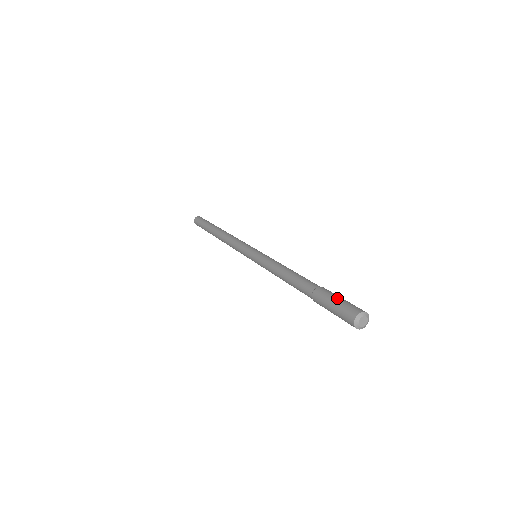
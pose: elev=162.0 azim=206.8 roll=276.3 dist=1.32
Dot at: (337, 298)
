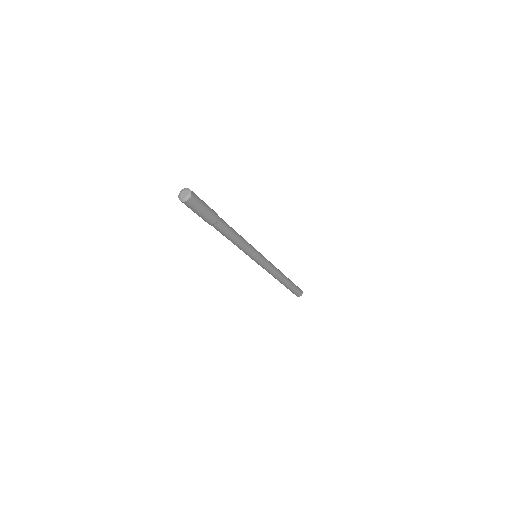
Dot at: occluded
